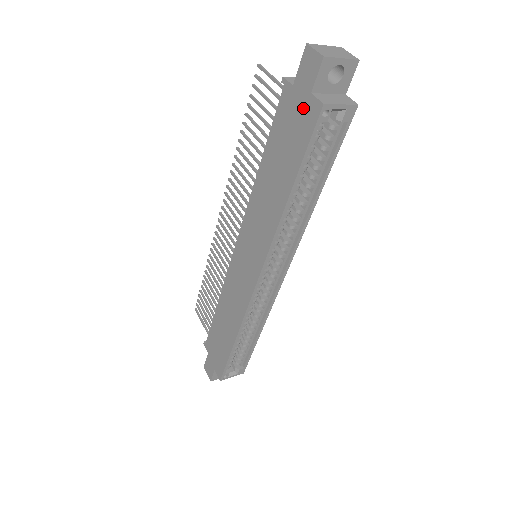
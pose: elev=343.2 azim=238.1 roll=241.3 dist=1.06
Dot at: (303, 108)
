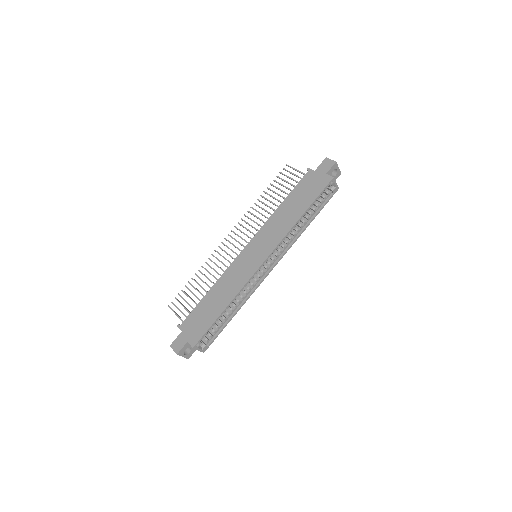
Dot at: (320, 179)
